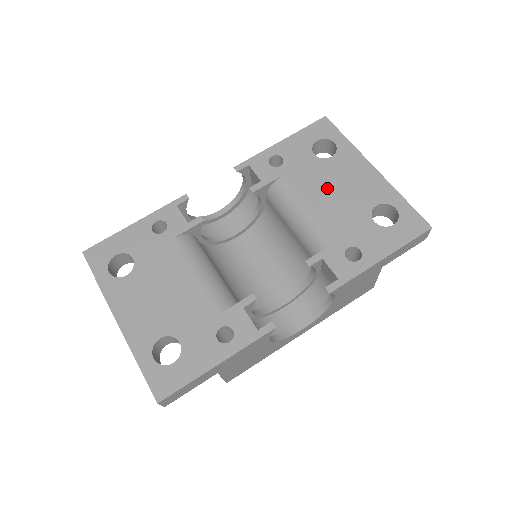
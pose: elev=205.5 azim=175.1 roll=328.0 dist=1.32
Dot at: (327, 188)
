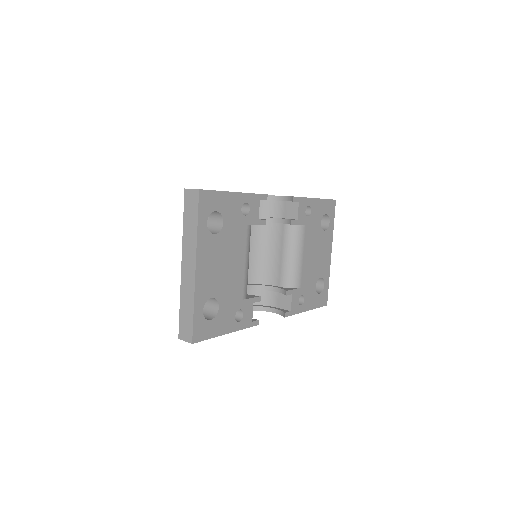
Dot at: (314, 250)
